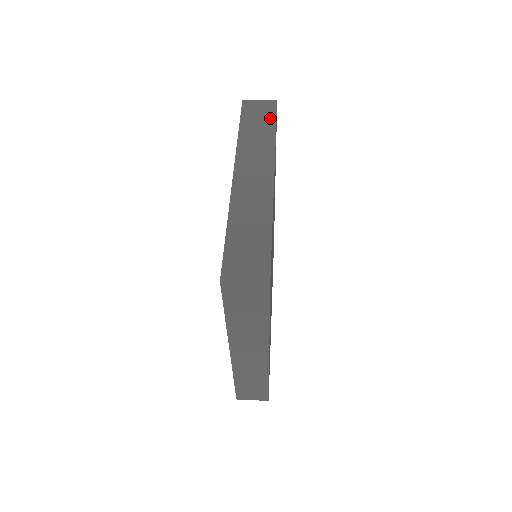
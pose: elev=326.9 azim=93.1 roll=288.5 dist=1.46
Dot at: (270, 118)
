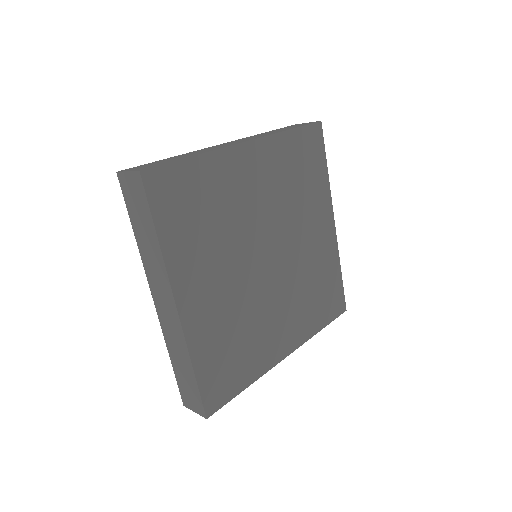
Dot at: (298, 126)
